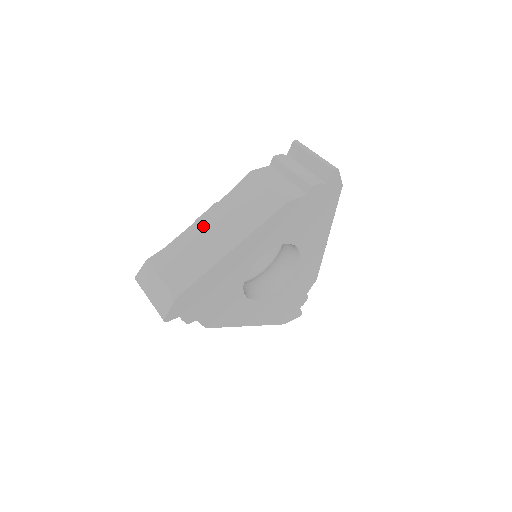
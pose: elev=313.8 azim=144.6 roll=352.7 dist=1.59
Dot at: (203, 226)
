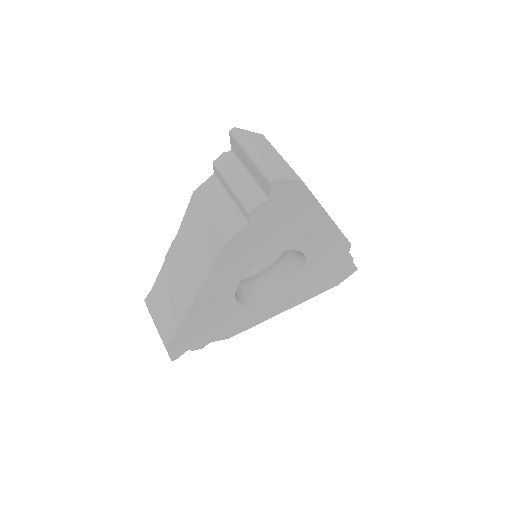
Dot at: (170, 267)
